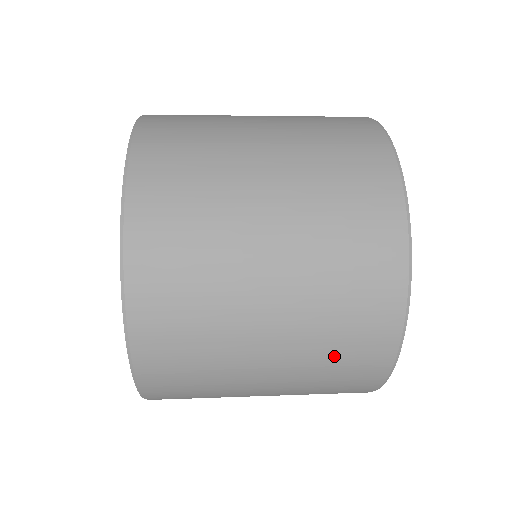
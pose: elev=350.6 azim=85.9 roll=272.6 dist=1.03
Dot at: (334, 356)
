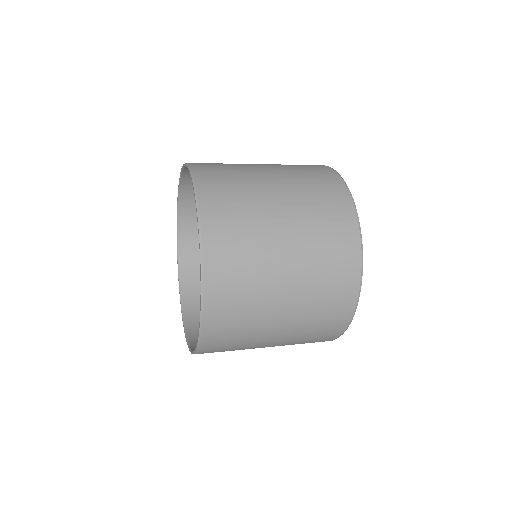
Dot at: (326, 261)
